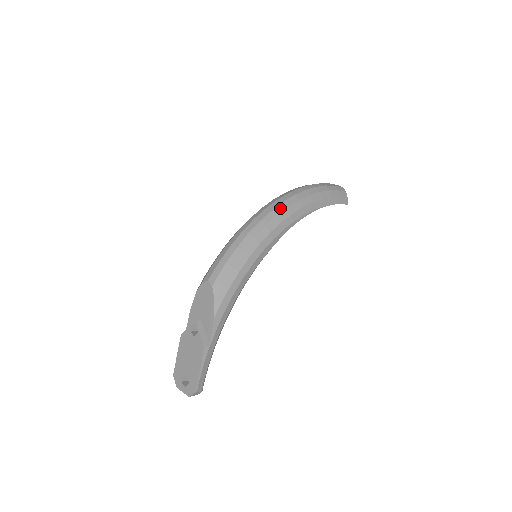
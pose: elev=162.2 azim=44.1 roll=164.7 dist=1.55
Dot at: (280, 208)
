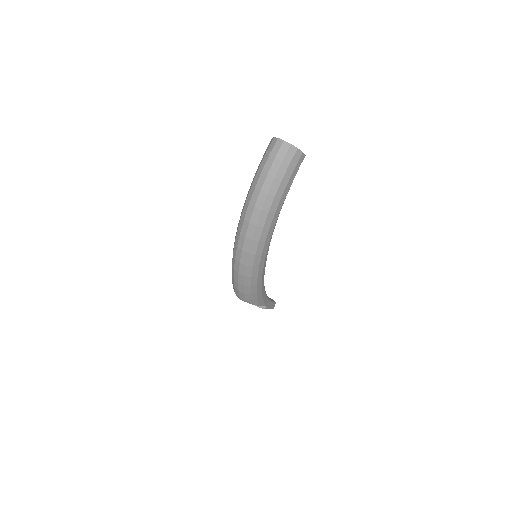
Dot at: (253, 247)
